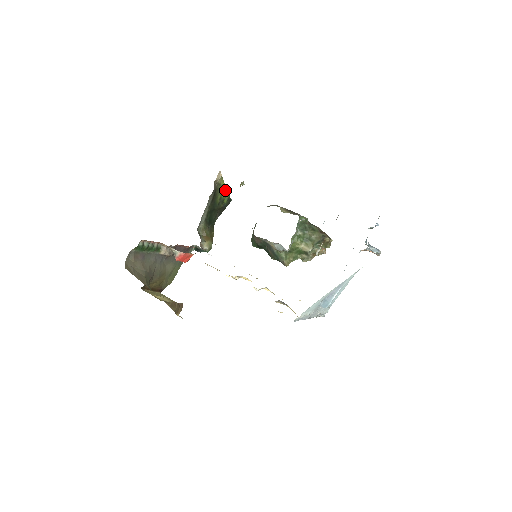
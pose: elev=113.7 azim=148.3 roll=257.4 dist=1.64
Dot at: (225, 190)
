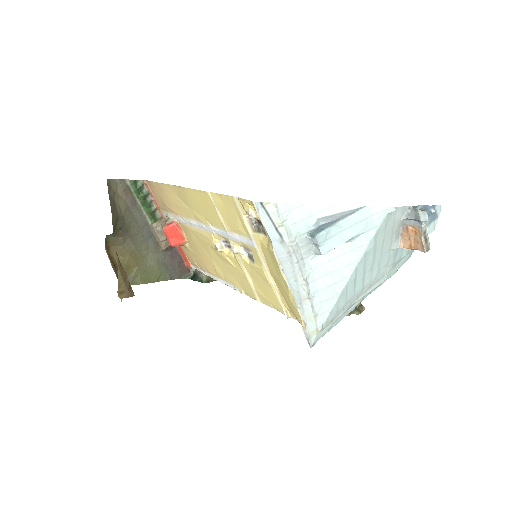
Dot at: occluded
